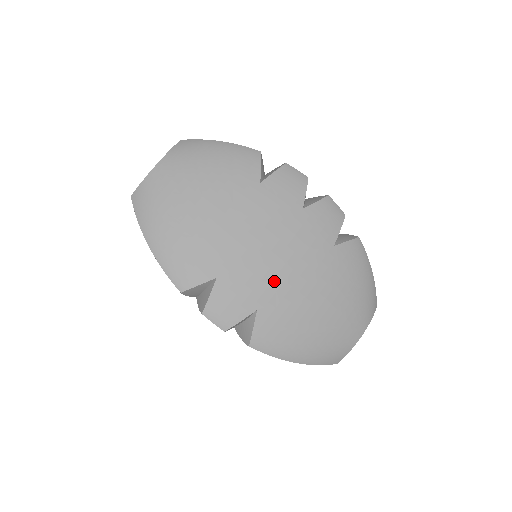
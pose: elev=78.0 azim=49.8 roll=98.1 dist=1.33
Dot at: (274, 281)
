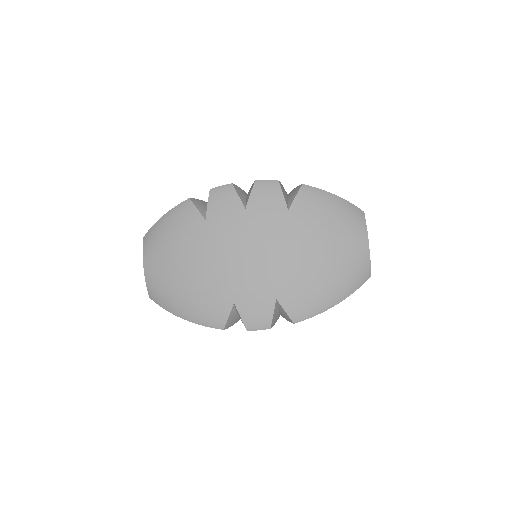
Dot at: (270, 272)
